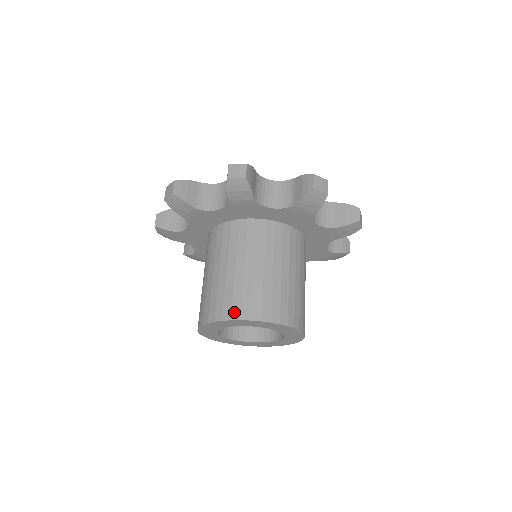
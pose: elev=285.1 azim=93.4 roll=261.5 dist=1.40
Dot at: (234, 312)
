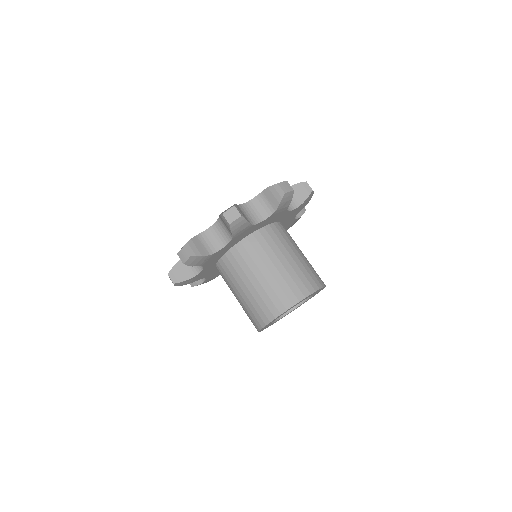
Dot at: (309, 288)
